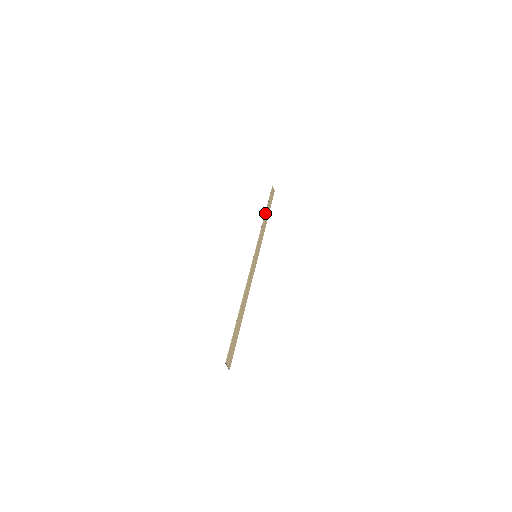
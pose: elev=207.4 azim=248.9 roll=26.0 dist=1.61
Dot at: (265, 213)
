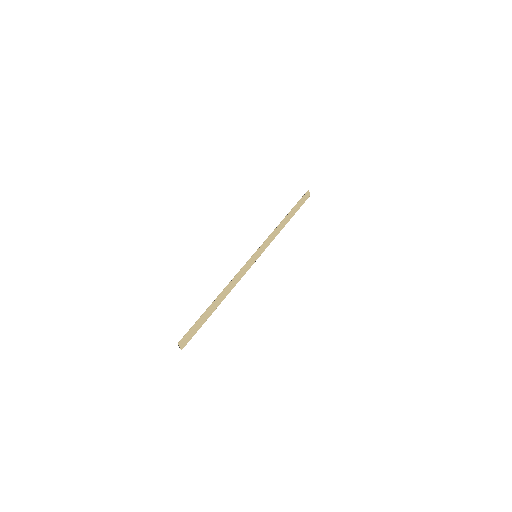
Dot at: (285, 216)
